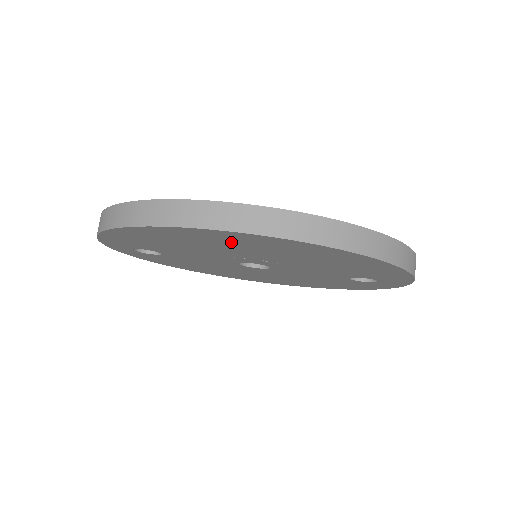
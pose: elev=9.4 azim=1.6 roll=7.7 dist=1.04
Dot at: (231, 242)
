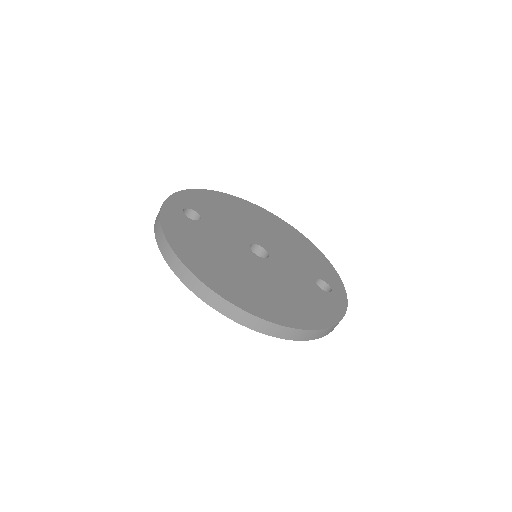
Dot at: occluded
